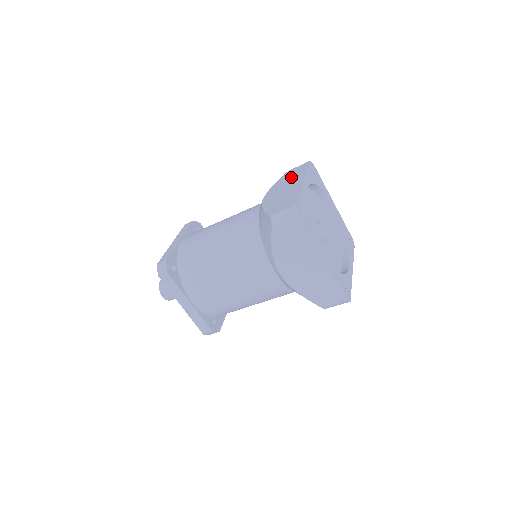
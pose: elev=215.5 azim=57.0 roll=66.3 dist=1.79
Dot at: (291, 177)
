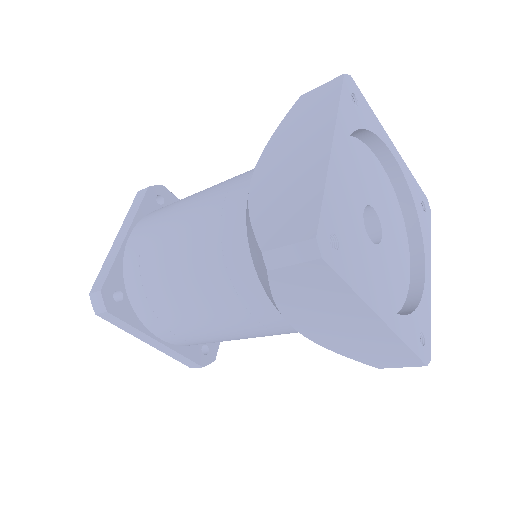
Dot at: (305, 121)
